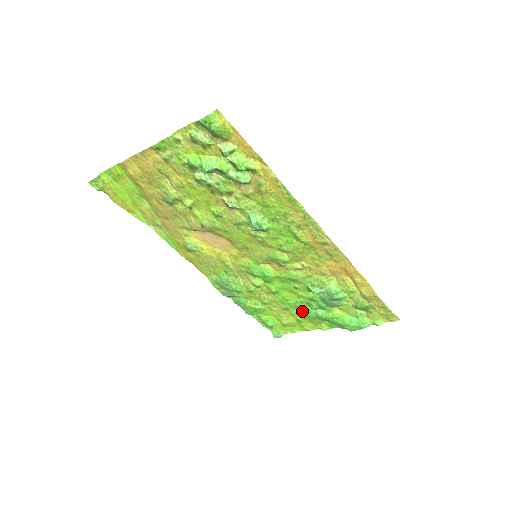
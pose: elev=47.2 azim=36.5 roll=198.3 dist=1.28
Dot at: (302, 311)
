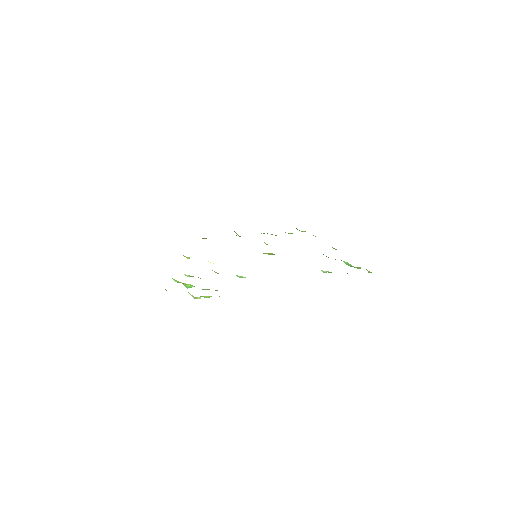
Dot at: occluded
